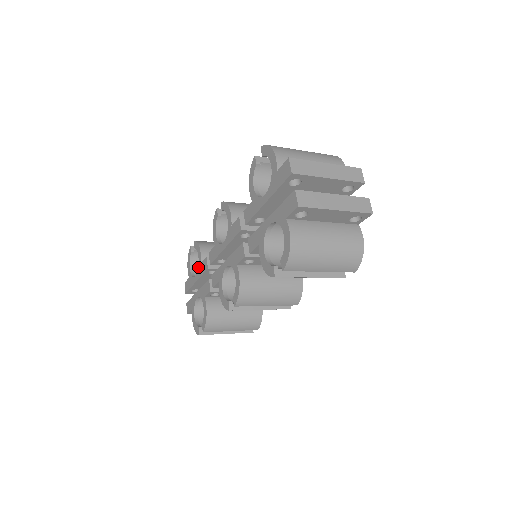
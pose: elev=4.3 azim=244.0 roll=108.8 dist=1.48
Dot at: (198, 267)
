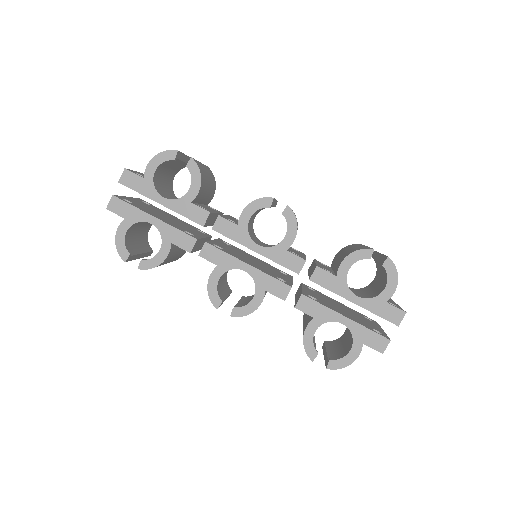
Dot at: (181, 198)
